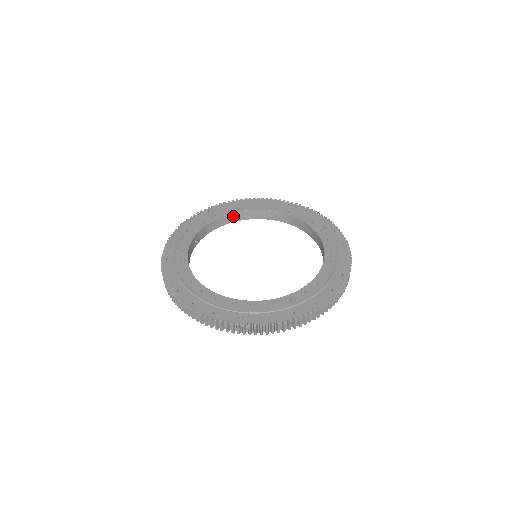
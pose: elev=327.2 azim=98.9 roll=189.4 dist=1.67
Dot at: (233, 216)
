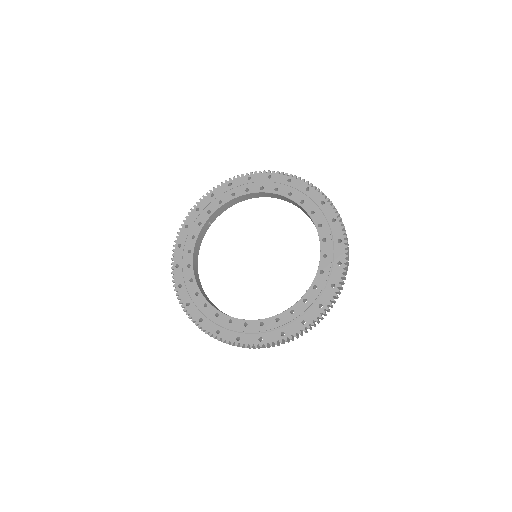
Dot at: (250, 195)
